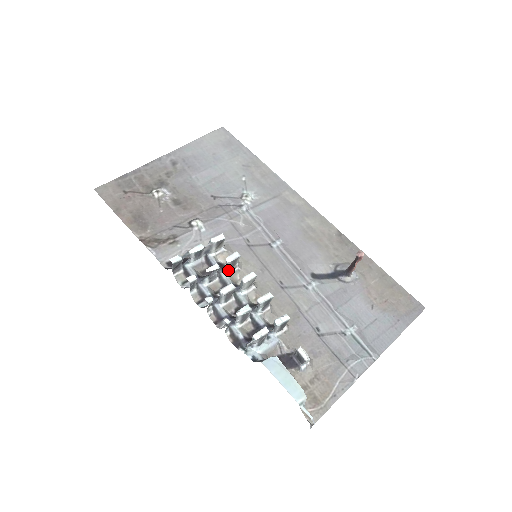
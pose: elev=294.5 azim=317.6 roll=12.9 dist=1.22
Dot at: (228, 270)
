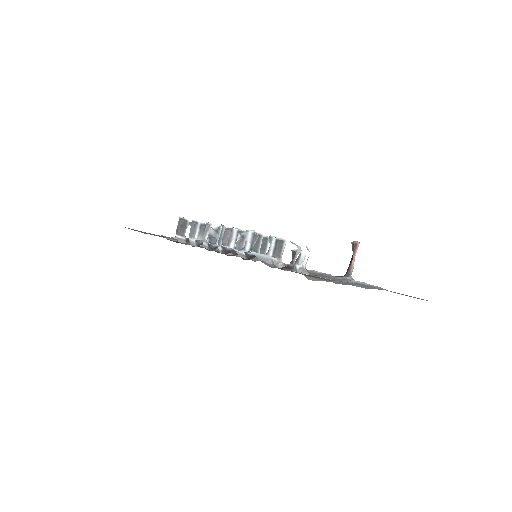
Dot at: occluded
